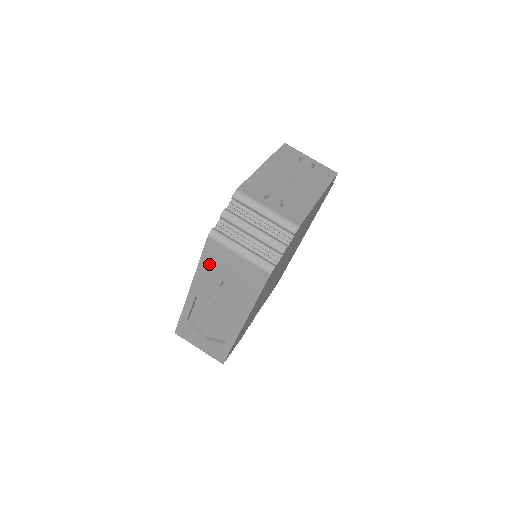
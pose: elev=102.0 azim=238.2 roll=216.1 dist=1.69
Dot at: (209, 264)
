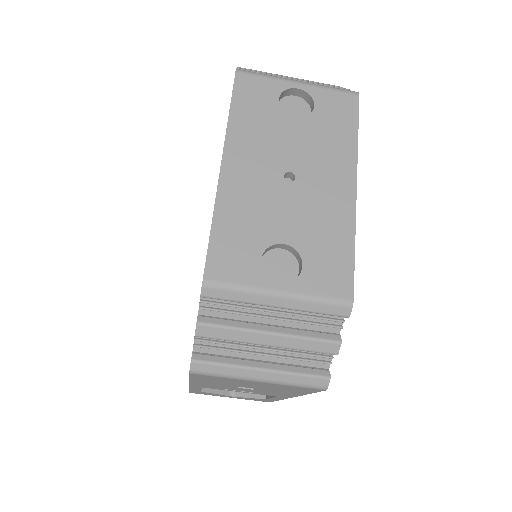
Dot at: (208, 381)
